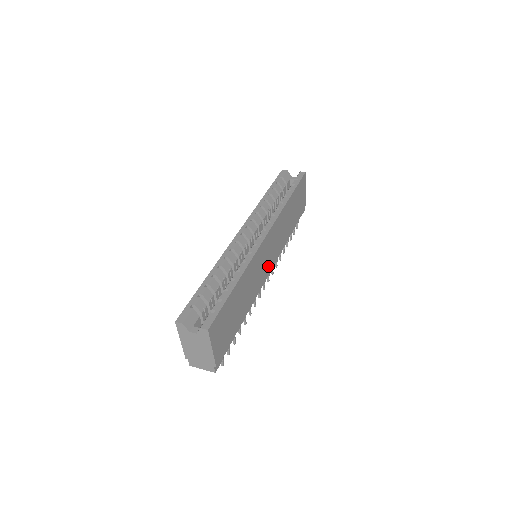
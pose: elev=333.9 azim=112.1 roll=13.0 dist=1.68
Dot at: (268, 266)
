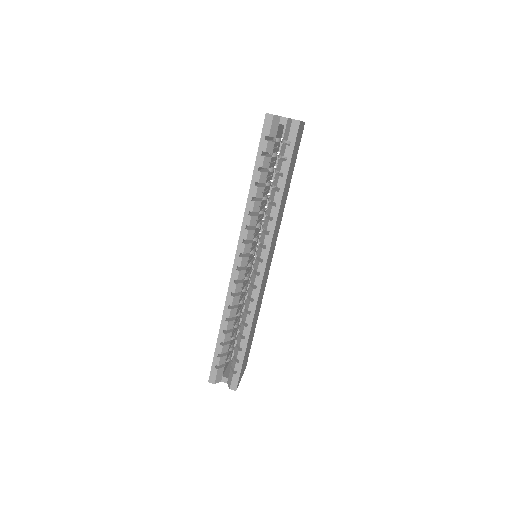
Dot at: (270, 262)
